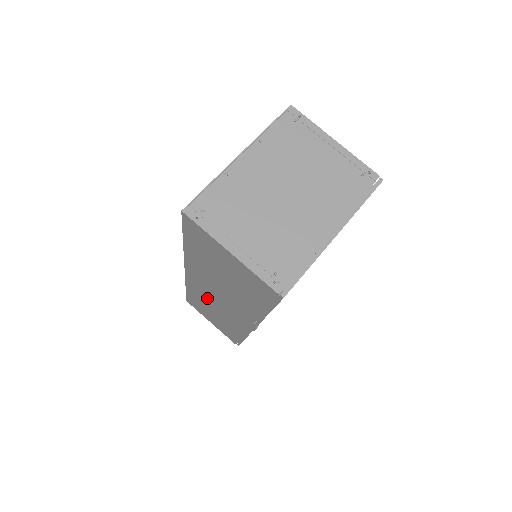
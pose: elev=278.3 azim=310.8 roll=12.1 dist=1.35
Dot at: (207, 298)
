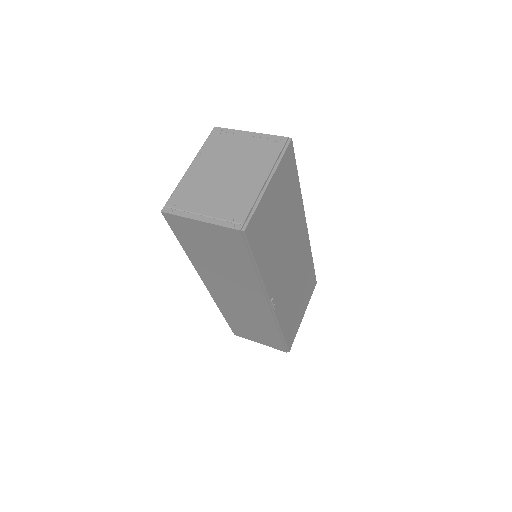
Dot at: (234, 306)
